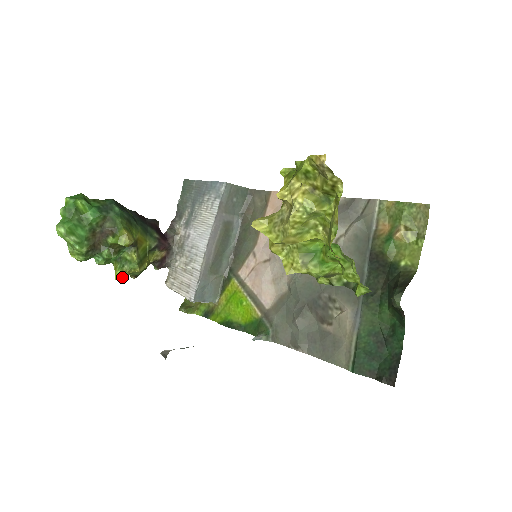
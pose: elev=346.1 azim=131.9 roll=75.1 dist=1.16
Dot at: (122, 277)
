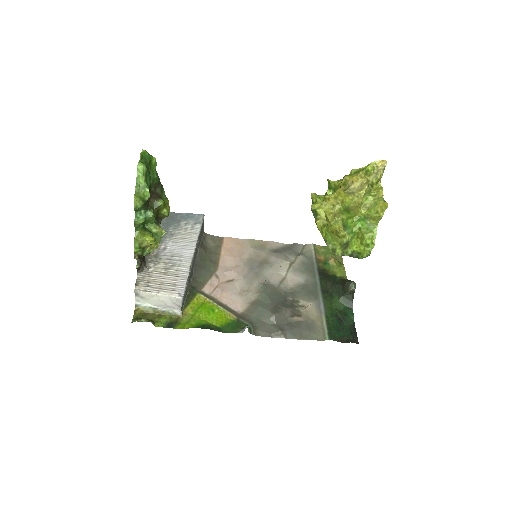
Dot at: (153, 242)
